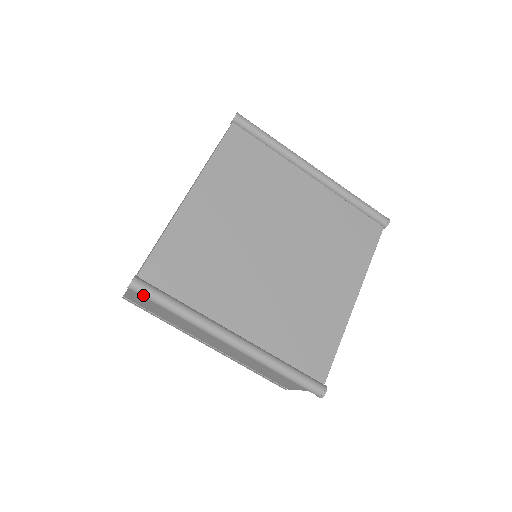
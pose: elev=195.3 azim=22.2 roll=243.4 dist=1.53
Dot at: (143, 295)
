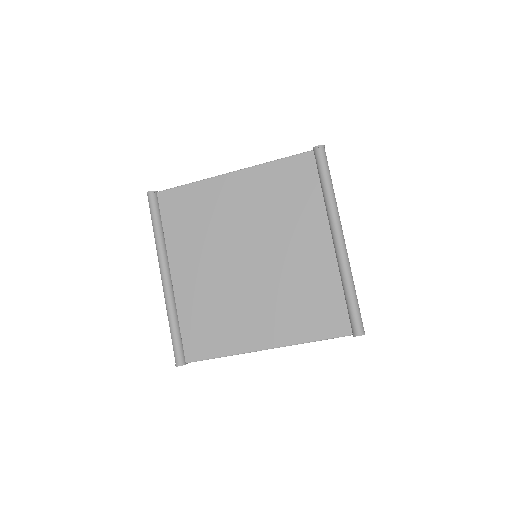
Dot at: (149, 205)
